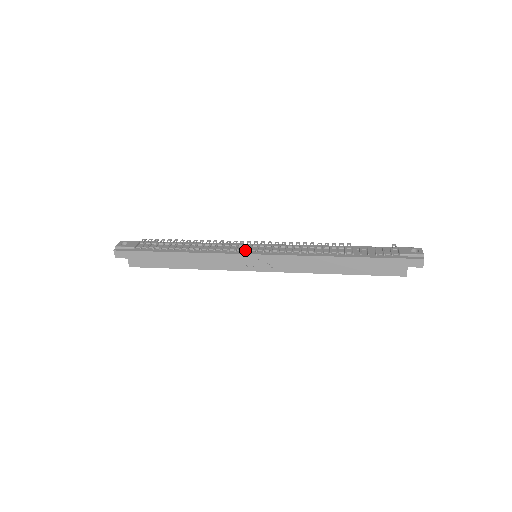
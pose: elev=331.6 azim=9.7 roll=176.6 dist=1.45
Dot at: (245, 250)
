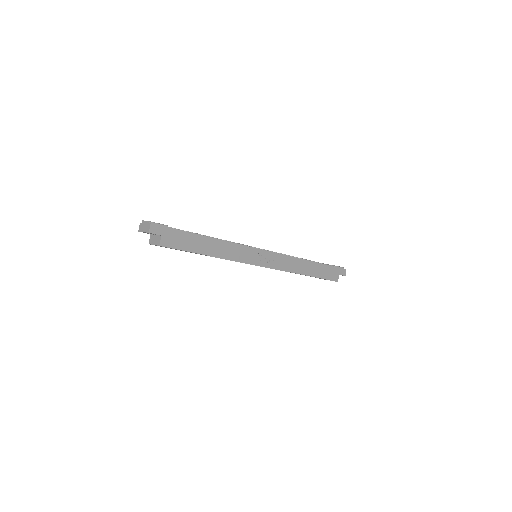
Dot at: (254, 247)
